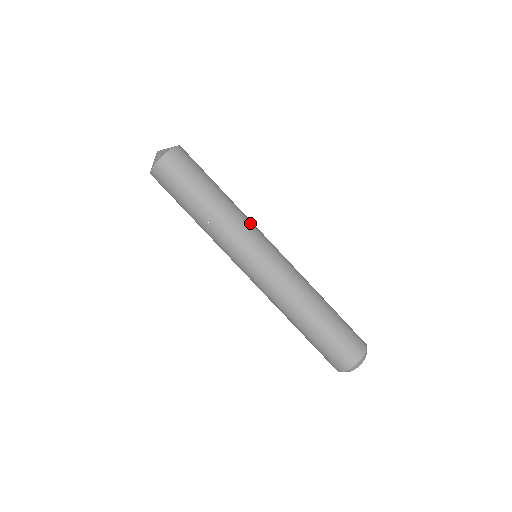
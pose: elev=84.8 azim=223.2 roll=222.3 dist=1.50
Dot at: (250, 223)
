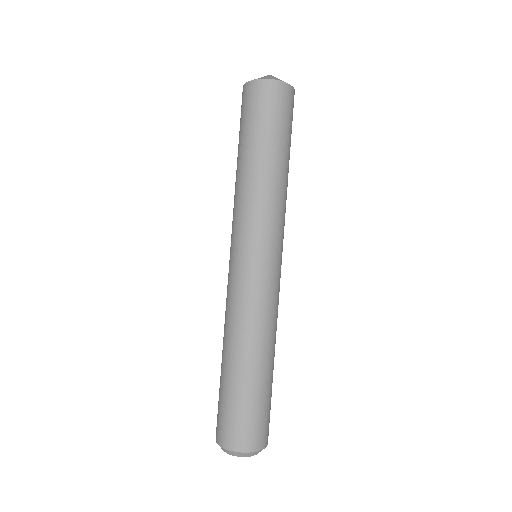
Dot at: (282, 220)
